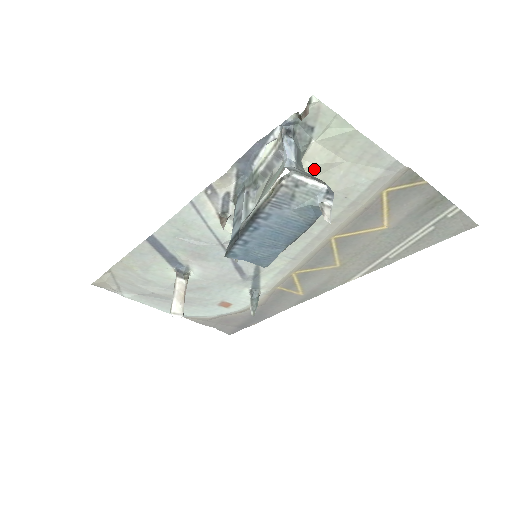
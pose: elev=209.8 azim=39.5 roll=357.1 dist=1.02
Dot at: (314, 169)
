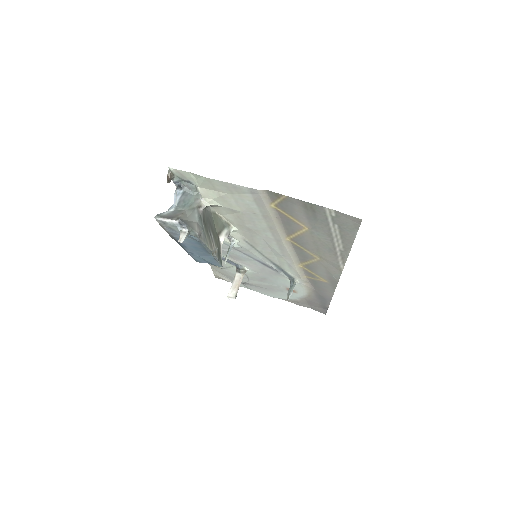
Dot at: (217, 201)
